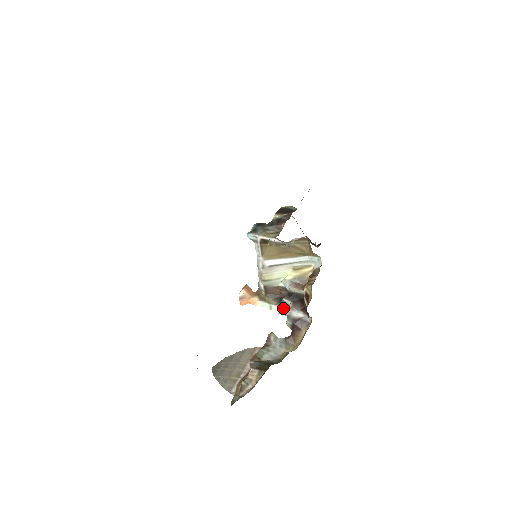
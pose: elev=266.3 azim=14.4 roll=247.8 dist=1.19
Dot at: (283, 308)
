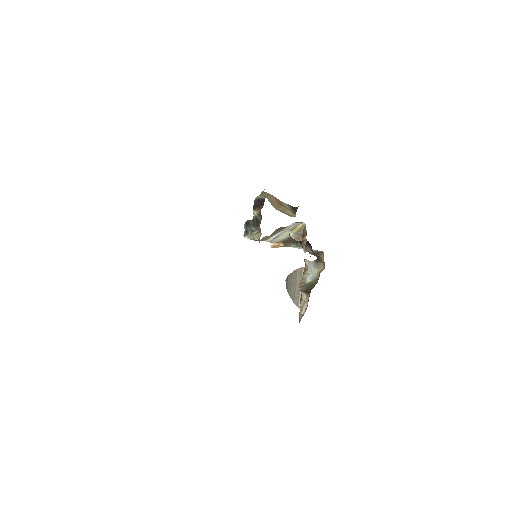
Dot at: (301, 248)
